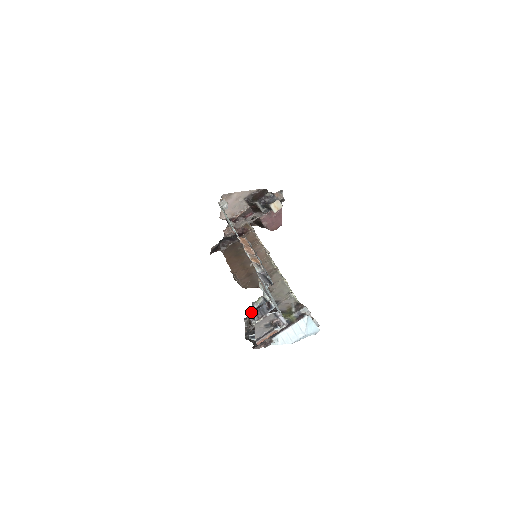
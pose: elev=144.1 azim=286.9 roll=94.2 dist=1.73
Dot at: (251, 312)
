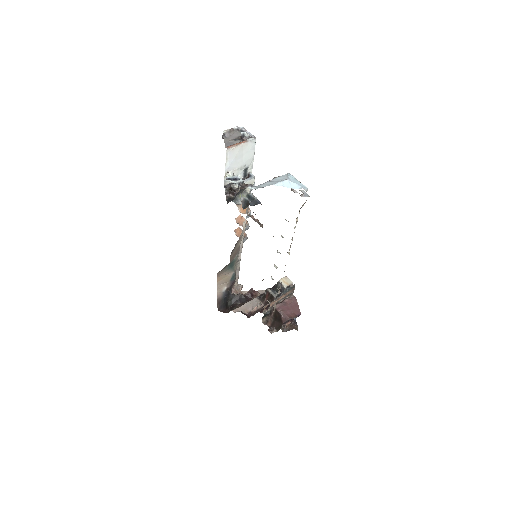
Dot at: (235, 203)
